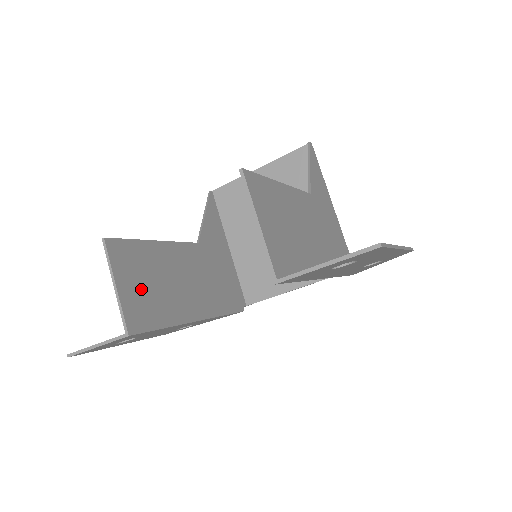
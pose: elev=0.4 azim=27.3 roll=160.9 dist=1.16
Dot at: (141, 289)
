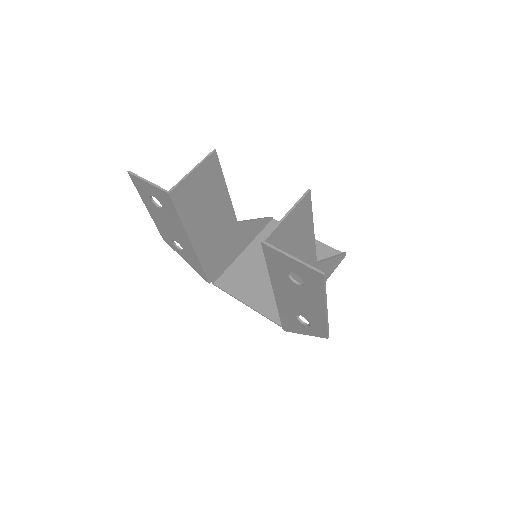
Dot at: (197, 190)
